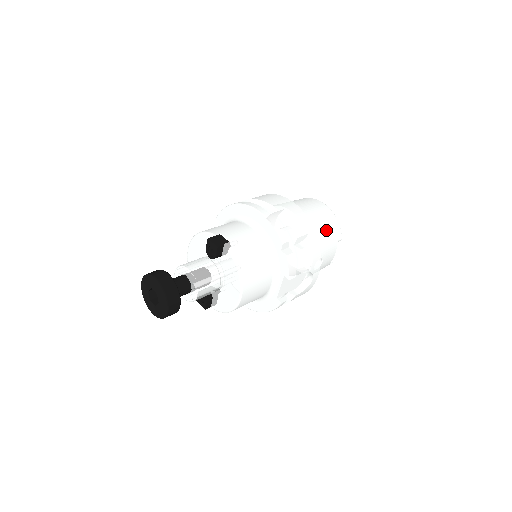
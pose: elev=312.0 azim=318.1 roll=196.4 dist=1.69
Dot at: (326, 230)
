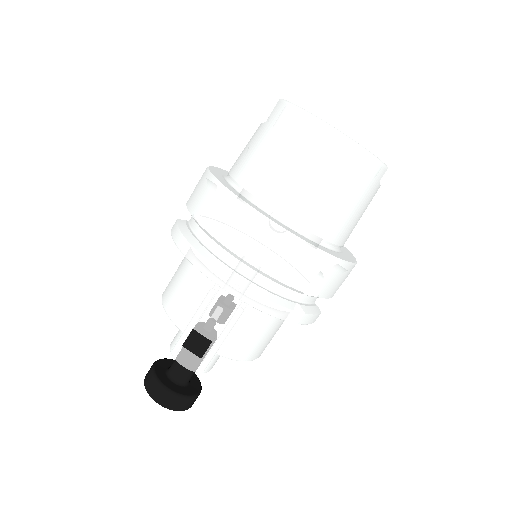
Dot at: (352, 198)
